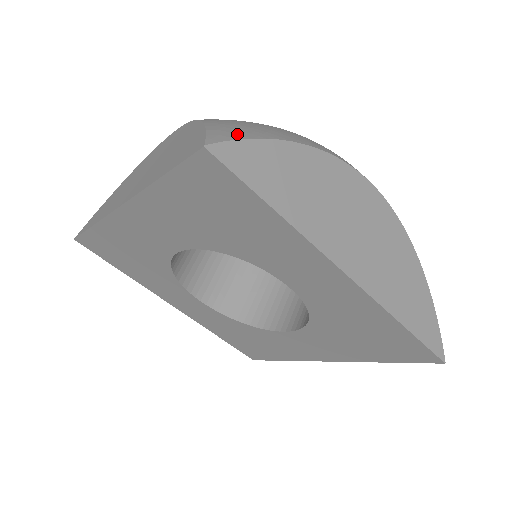
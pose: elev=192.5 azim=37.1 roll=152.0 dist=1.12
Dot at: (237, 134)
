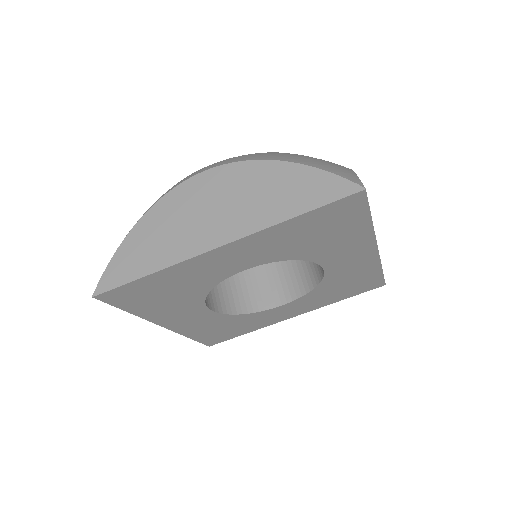
Dot at: occluded
